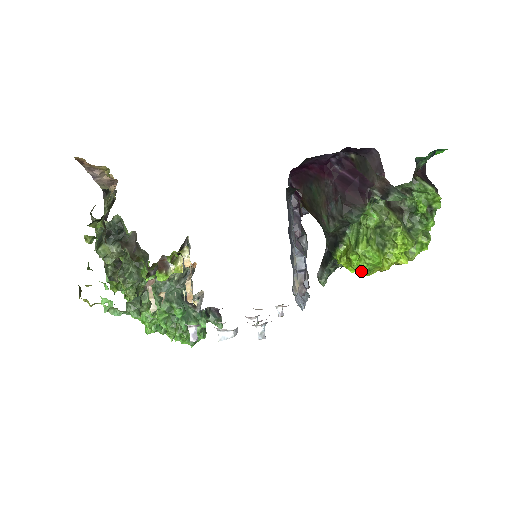
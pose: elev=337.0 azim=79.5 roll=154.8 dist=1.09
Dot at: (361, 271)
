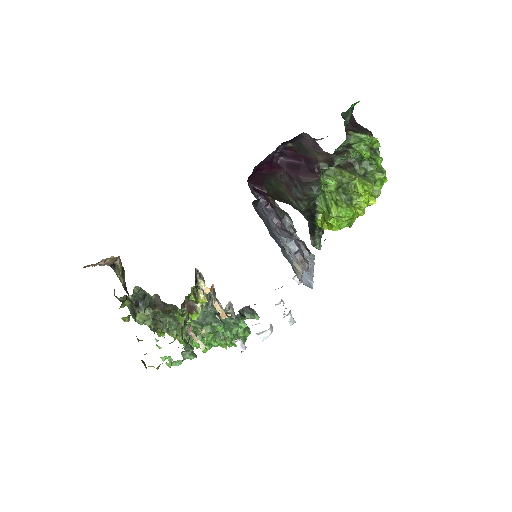
Dot at: occluded
